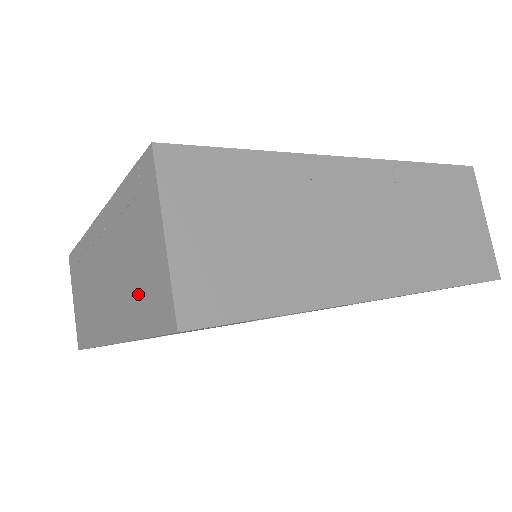
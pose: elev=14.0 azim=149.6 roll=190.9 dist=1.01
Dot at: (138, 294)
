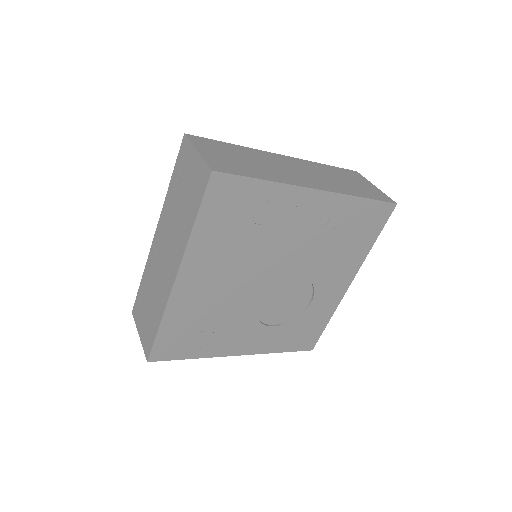
Dot at: (189, 204)
